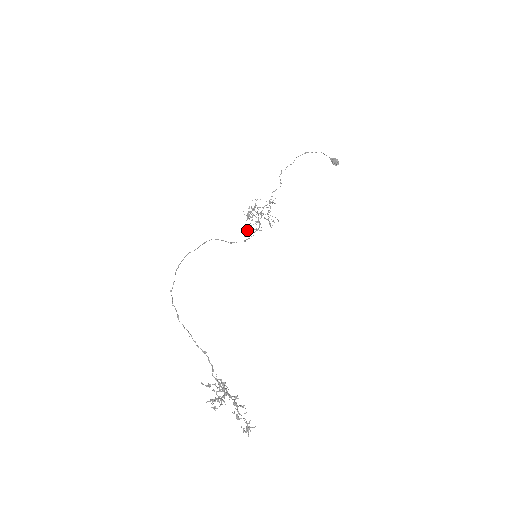
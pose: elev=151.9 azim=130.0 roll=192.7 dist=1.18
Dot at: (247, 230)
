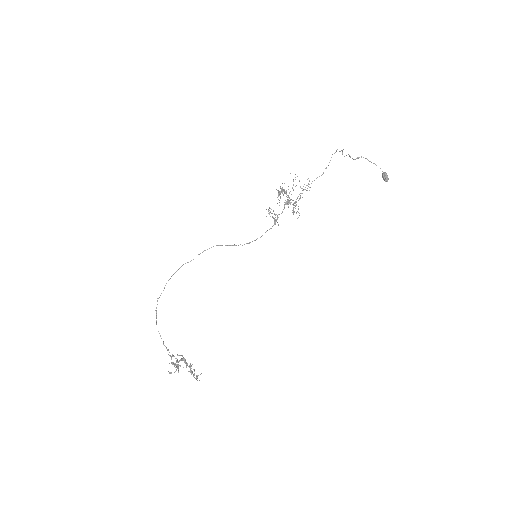
Dot at: (270, 211)
